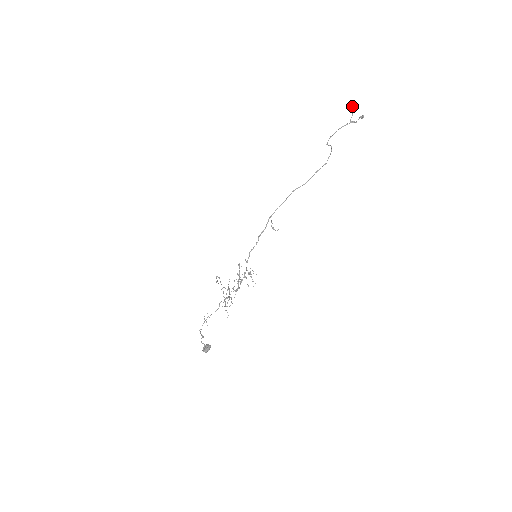
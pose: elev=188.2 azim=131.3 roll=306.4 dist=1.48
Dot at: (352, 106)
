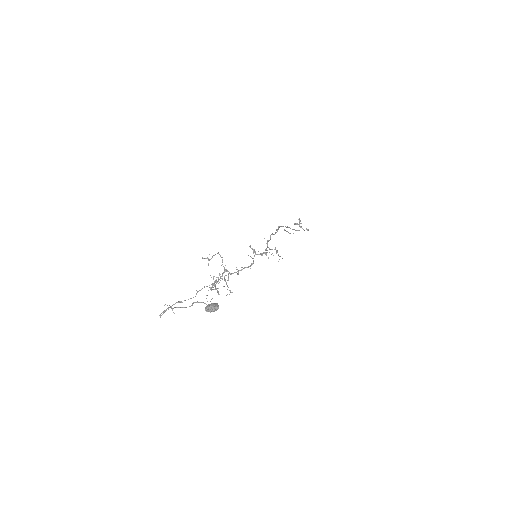
Dot at: occluded
